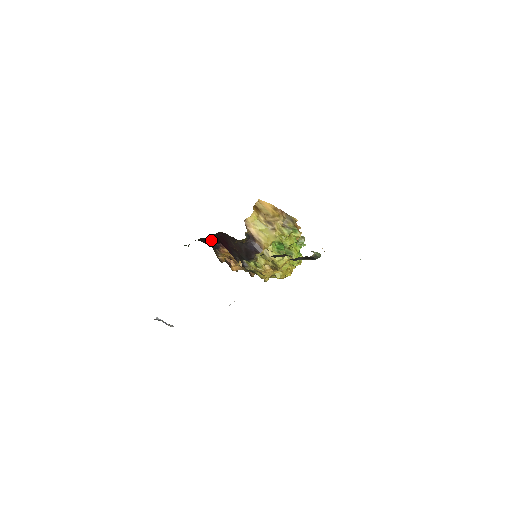
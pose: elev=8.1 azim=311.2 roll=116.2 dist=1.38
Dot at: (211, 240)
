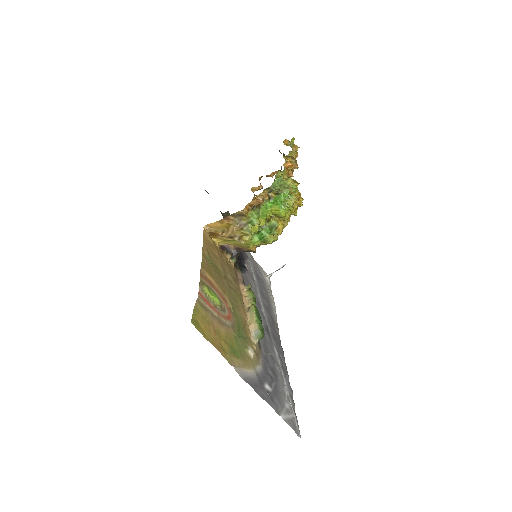
Dot at: occluded
